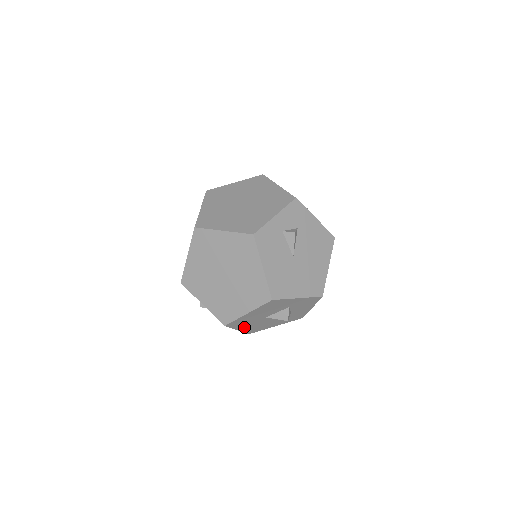
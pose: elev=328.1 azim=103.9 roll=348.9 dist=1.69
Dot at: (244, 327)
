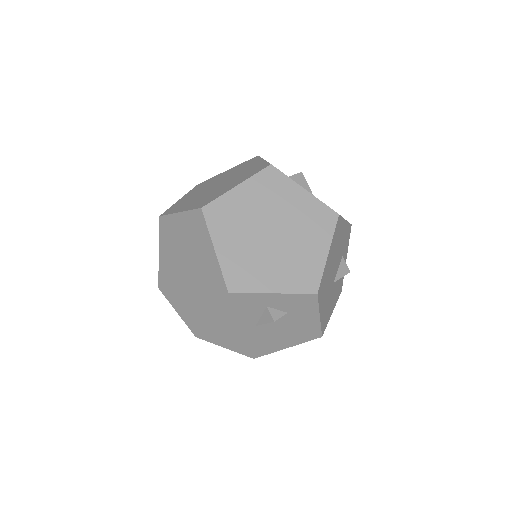
Dot at: occluded
